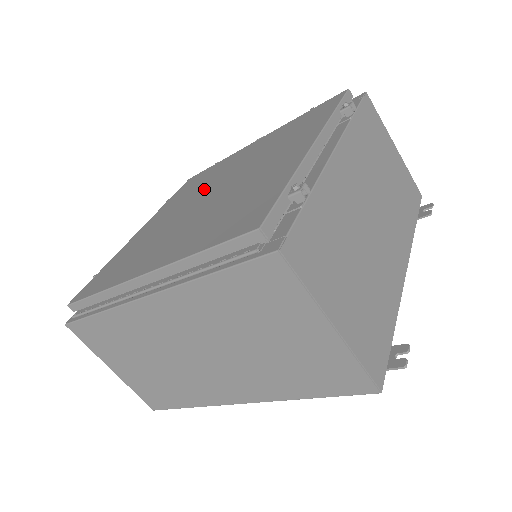
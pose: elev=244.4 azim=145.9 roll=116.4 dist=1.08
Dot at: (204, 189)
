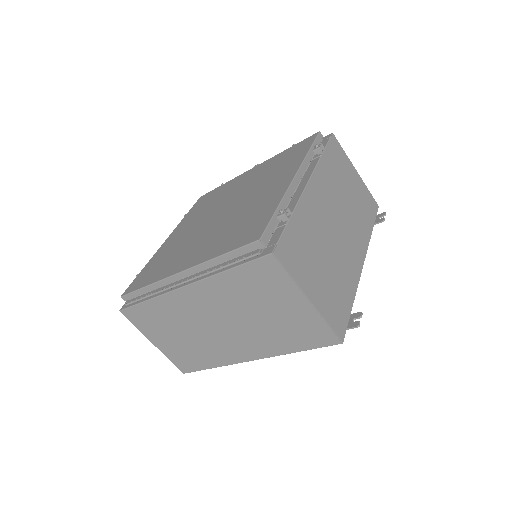
Dot at: (215, 207)
